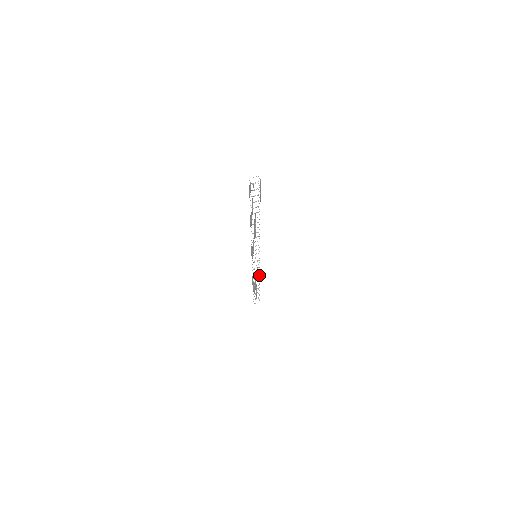
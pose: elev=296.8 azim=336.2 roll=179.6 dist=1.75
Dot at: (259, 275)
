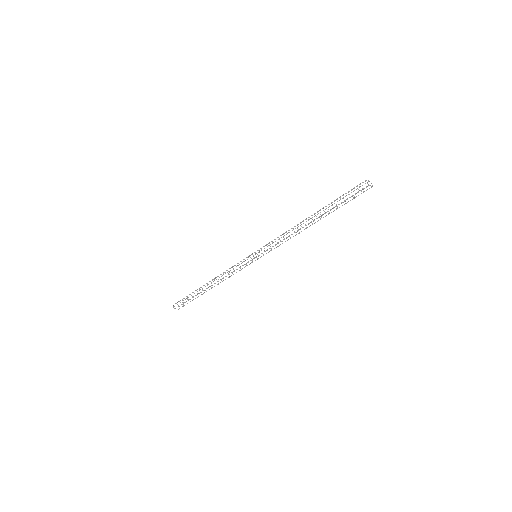
Dot at: occluded
